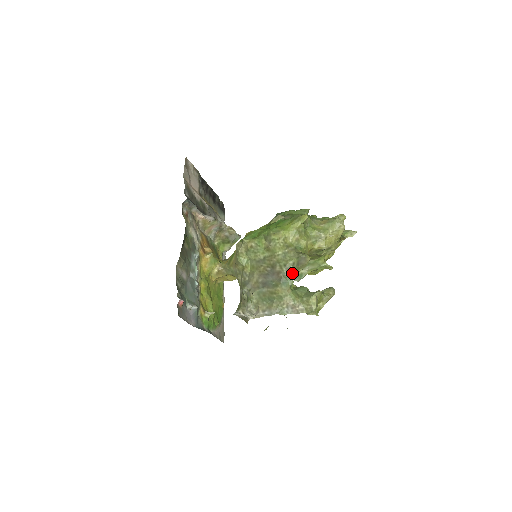
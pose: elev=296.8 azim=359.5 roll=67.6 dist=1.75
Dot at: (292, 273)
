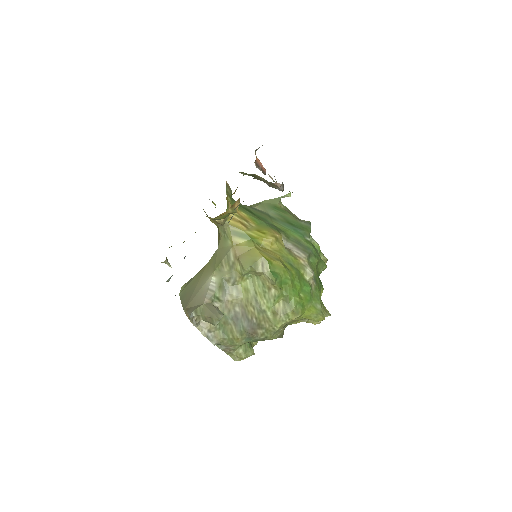
Dot at: occluded
